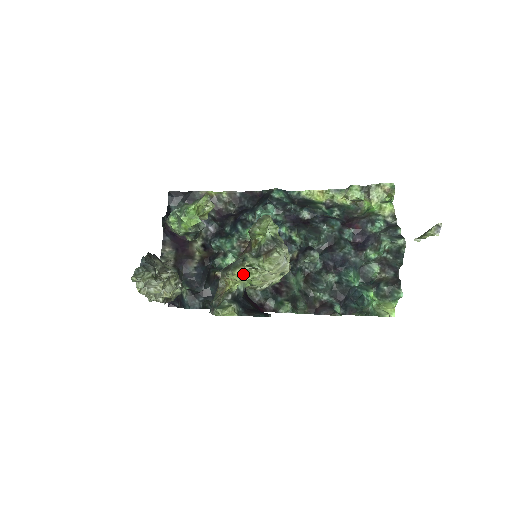
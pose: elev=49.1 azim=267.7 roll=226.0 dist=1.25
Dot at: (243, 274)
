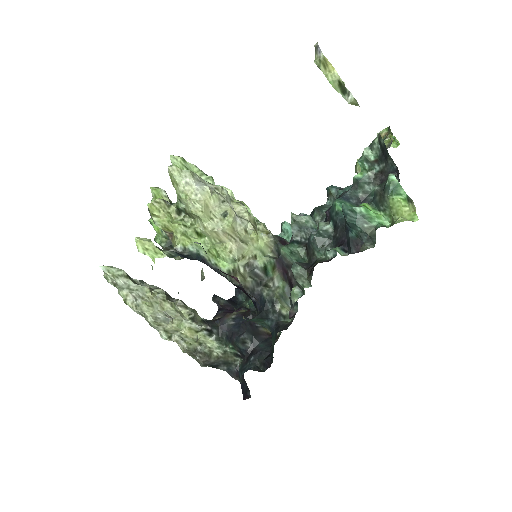
Dot at: (177, 223)
